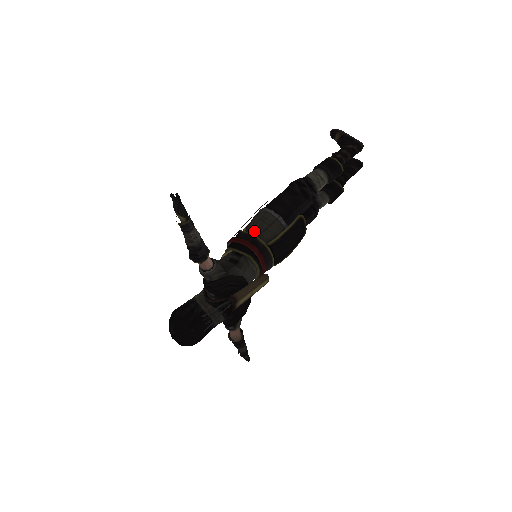
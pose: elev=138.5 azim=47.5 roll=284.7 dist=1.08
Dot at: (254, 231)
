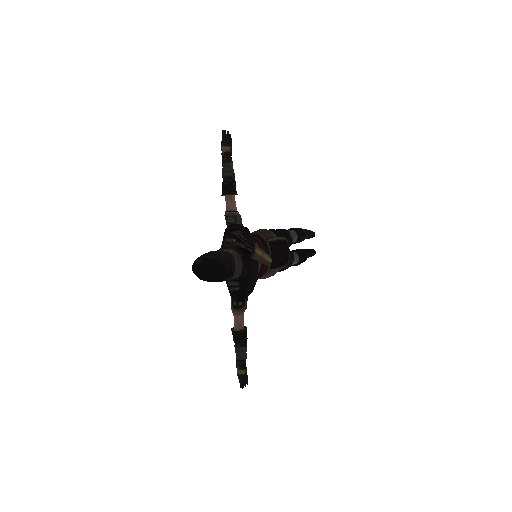
Dot at: (255, 233)
